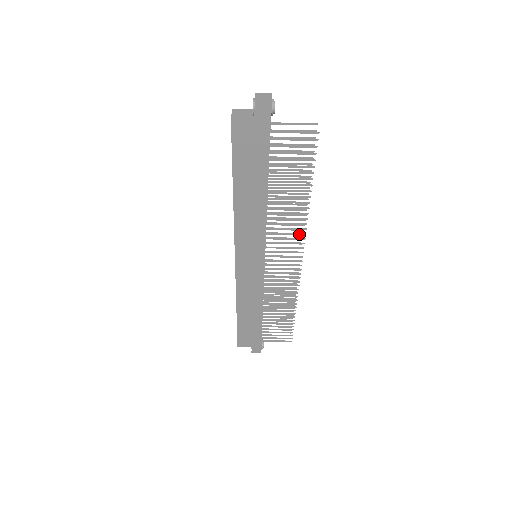
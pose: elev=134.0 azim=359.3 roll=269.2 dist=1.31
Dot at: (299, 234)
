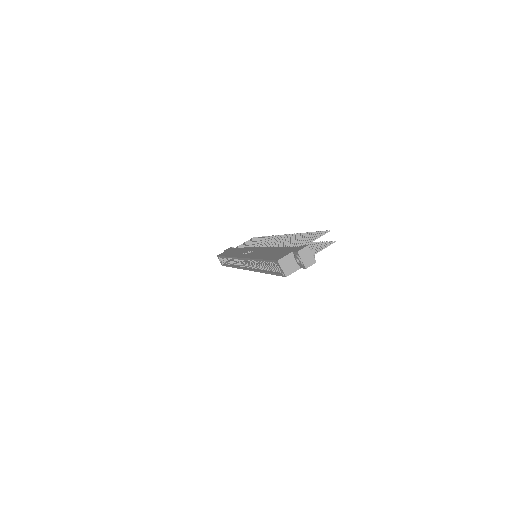
Dot at: occluded
